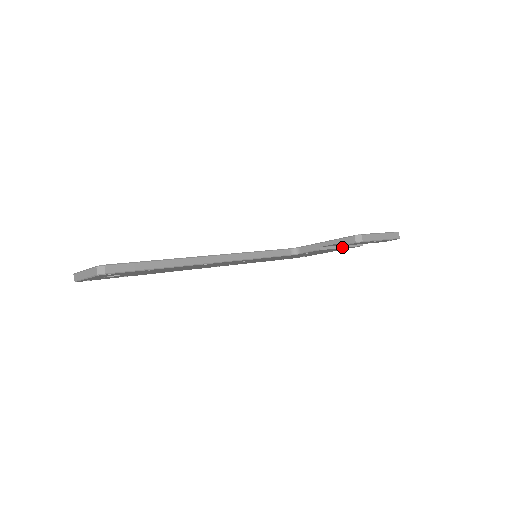
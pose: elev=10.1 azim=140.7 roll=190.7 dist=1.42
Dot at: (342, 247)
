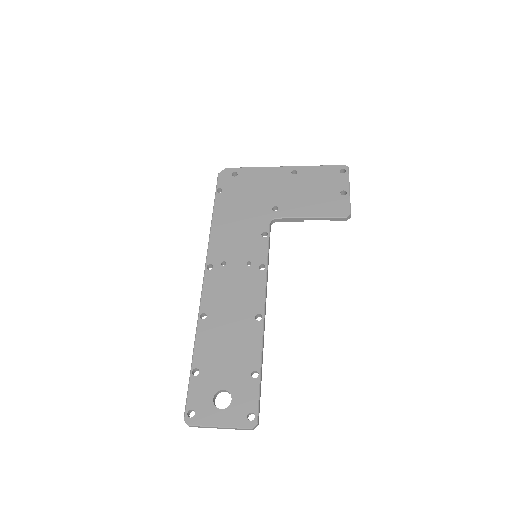
Dot at: occluded
